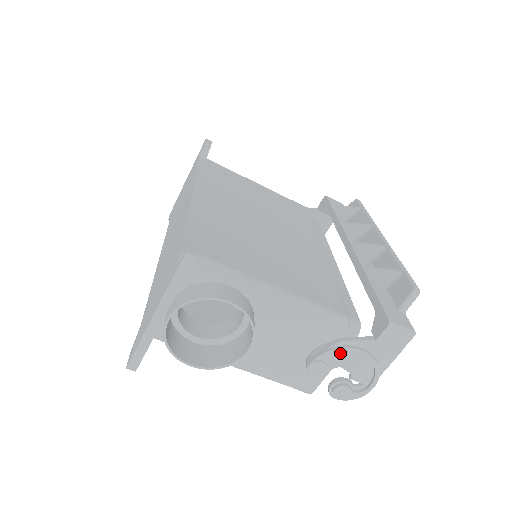
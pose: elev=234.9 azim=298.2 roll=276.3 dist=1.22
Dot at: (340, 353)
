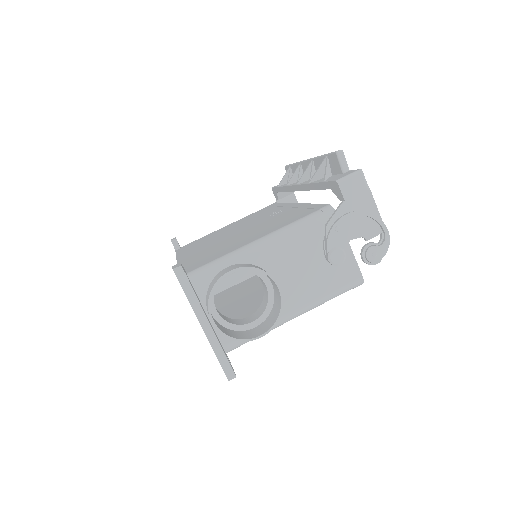
Dot at: (336, 231)
